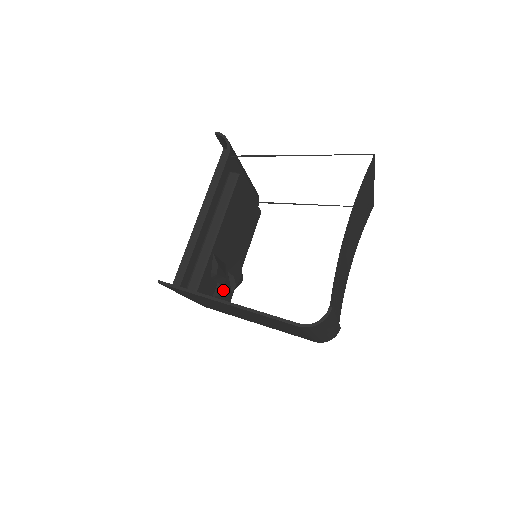
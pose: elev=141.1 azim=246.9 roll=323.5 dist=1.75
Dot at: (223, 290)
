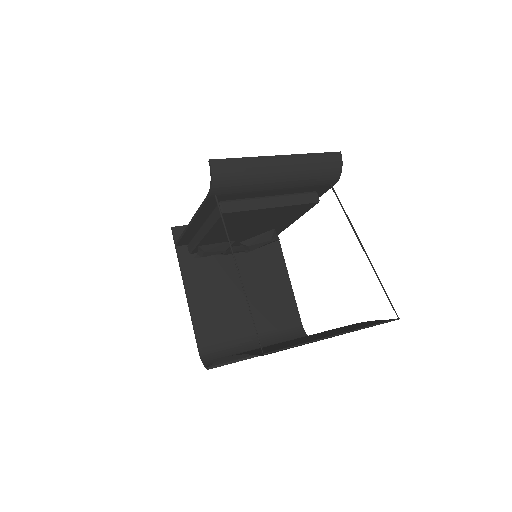
Dot at: (231, 252)
